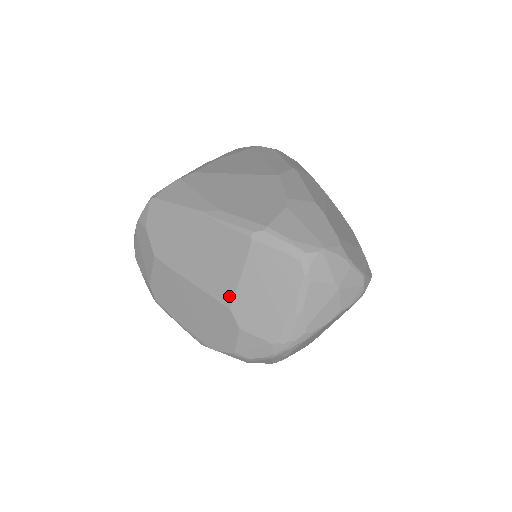
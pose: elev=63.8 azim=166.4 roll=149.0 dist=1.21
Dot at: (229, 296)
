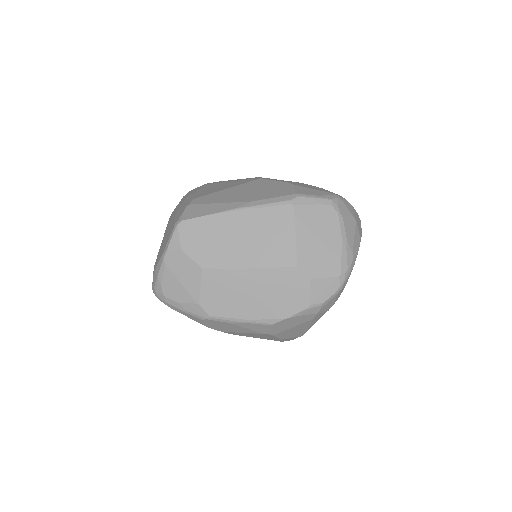
Dot at: (292, 257)
